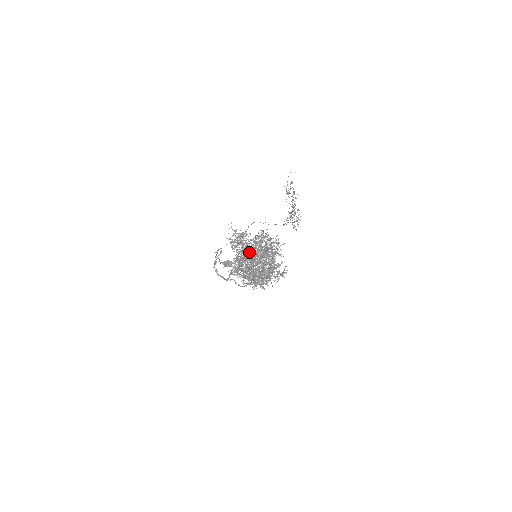
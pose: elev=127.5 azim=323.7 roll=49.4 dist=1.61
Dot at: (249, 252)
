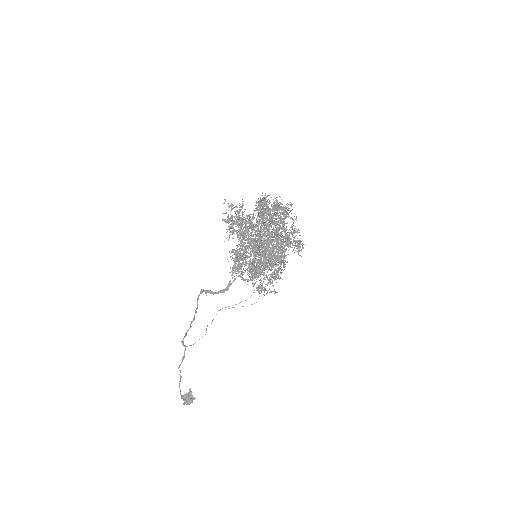
Dot at: (253, 225)
